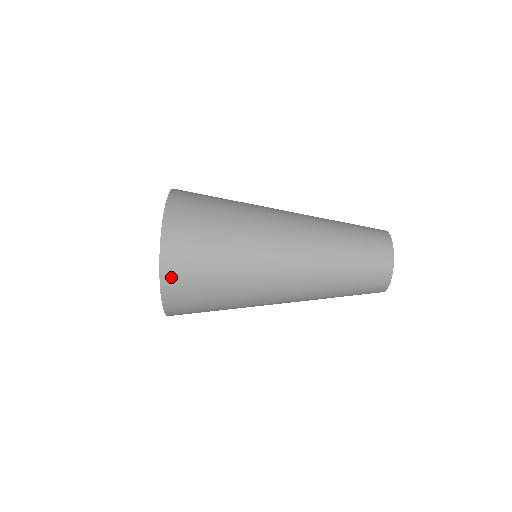
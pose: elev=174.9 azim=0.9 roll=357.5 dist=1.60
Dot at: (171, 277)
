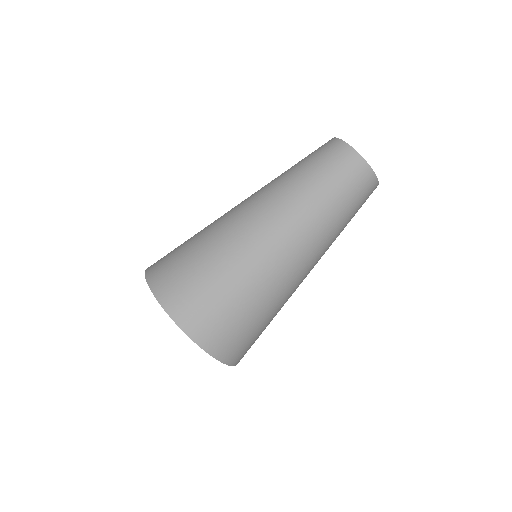
Dot at: (159, 281)
